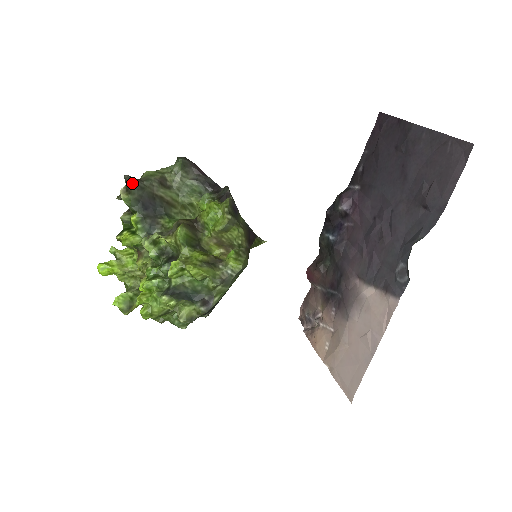
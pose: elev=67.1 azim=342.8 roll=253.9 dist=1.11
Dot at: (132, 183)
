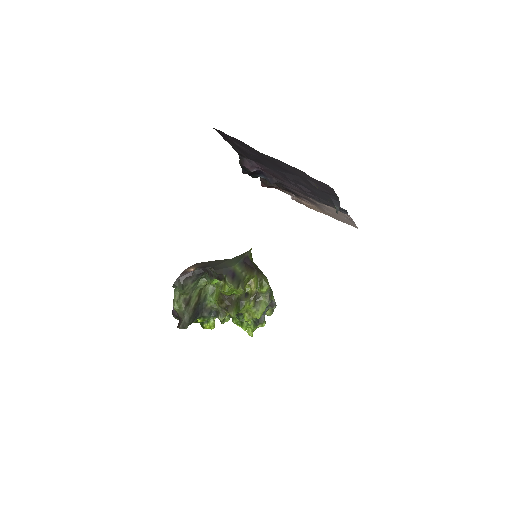
Dot at: (186, 326)
